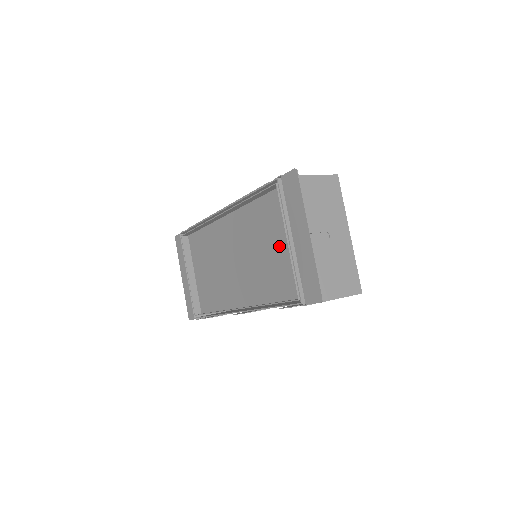
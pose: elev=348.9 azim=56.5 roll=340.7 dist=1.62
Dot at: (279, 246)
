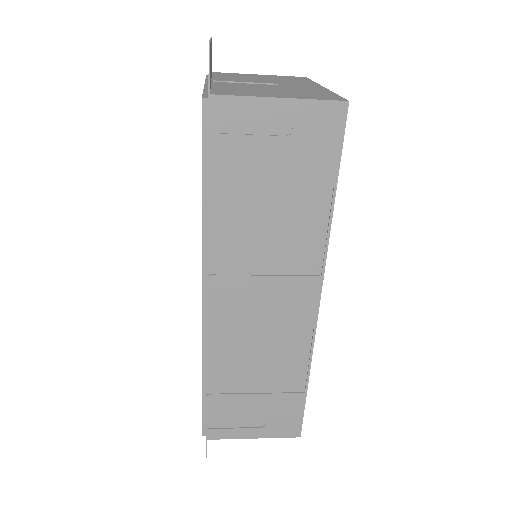
Dot at: occluded
